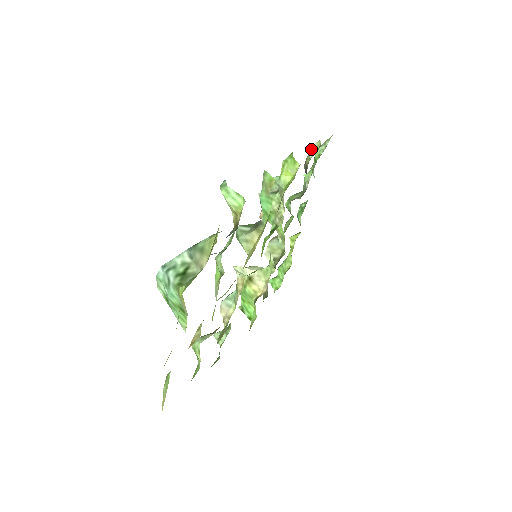
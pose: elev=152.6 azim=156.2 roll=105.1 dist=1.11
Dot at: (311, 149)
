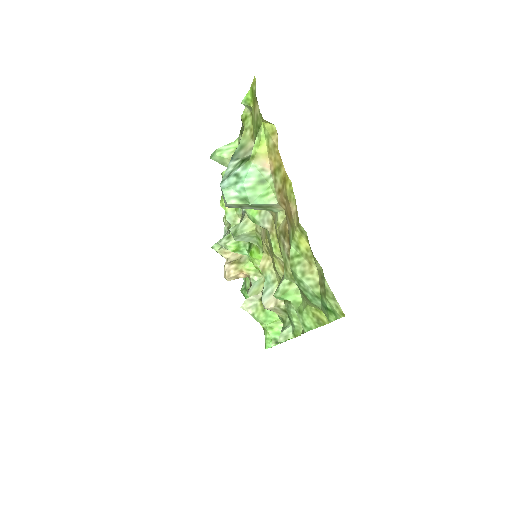
Dot at: (225, 219)
